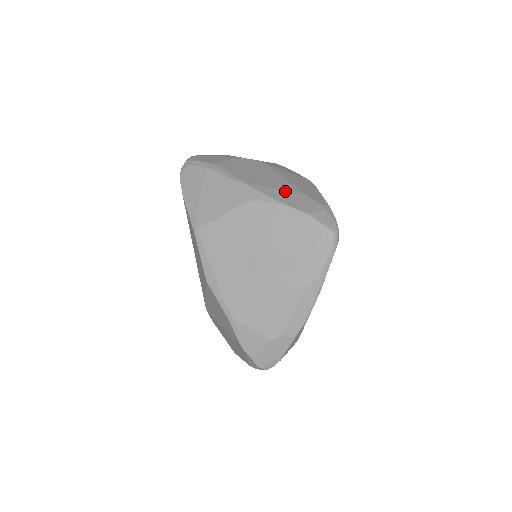
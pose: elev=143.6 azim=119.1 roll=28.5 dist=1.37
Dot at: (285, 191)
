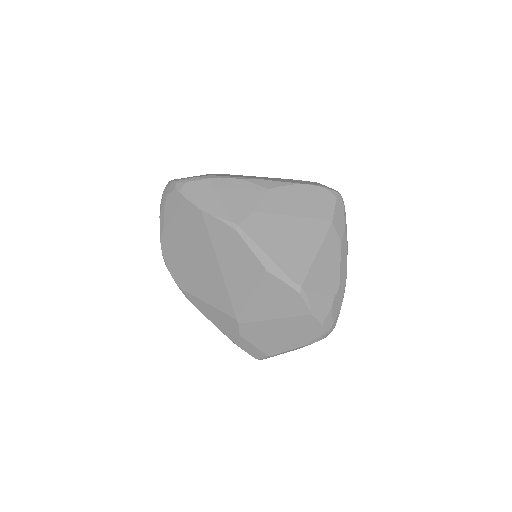
Dot at: (283, 179)
